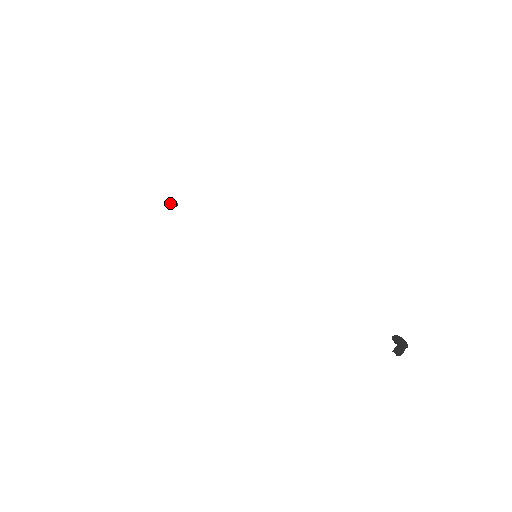
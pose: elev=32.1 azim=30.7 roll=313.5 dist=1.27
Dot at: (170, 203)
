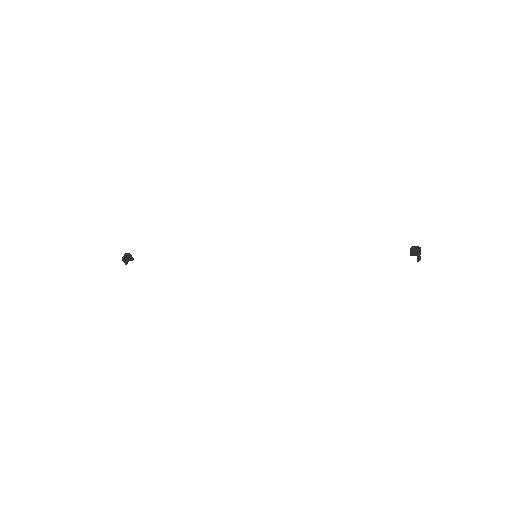
Dot at: (126, 258)
